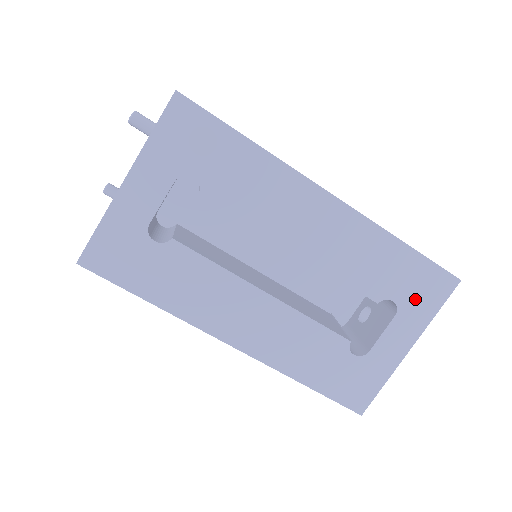
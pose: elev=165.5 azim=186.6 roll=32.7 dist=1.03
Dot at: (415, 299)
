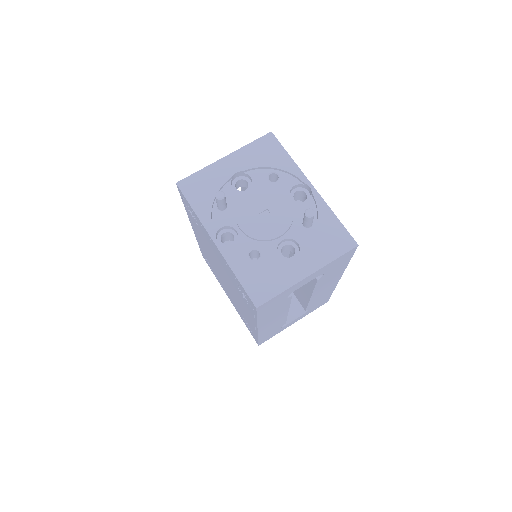
Dot at: (314, 308)
